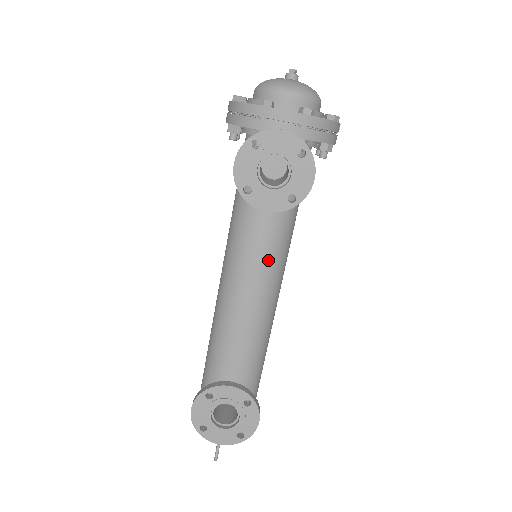
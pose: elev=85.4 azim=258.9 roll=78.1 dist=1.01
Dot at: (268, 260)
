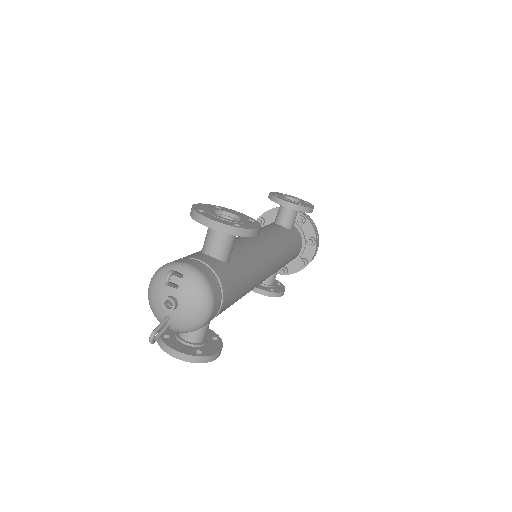
Dot at: (273, 237)
